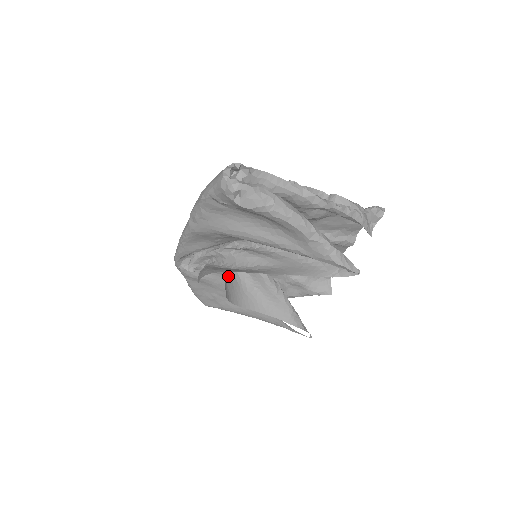
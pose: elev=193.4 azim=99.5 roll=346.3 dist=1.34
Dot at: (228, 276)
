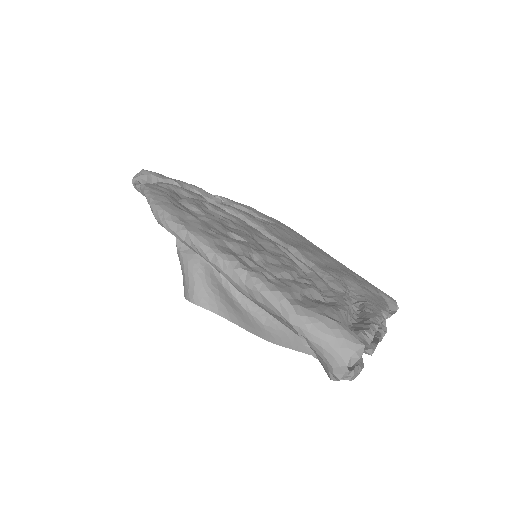
Dot at: occluded
